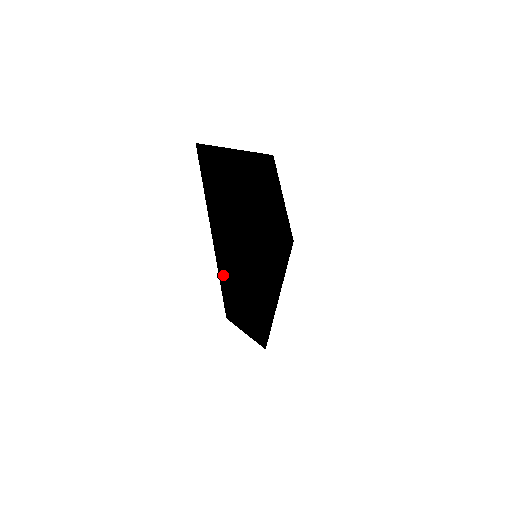
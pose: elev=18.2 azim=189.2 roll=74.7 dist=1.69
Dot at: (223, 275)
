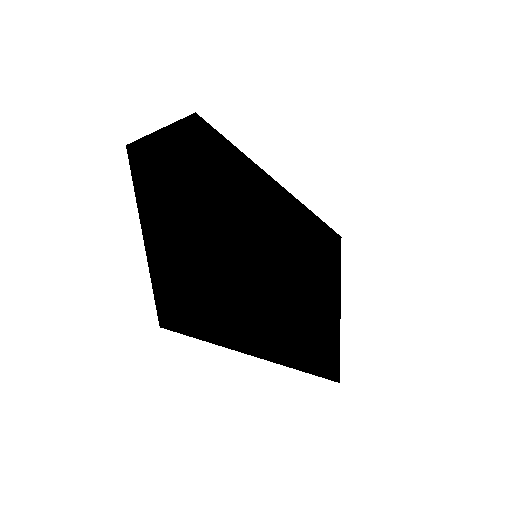
Dot at: (154, 274)
